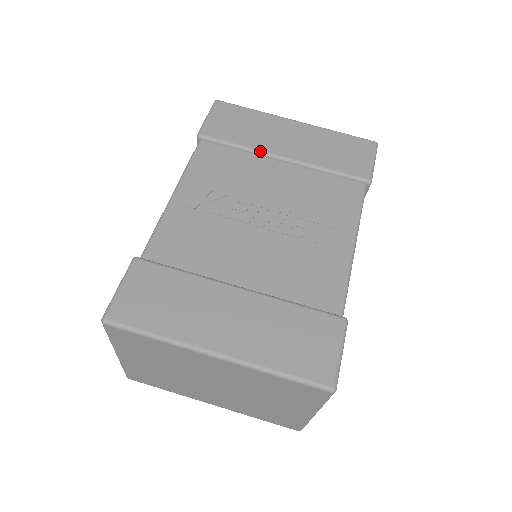
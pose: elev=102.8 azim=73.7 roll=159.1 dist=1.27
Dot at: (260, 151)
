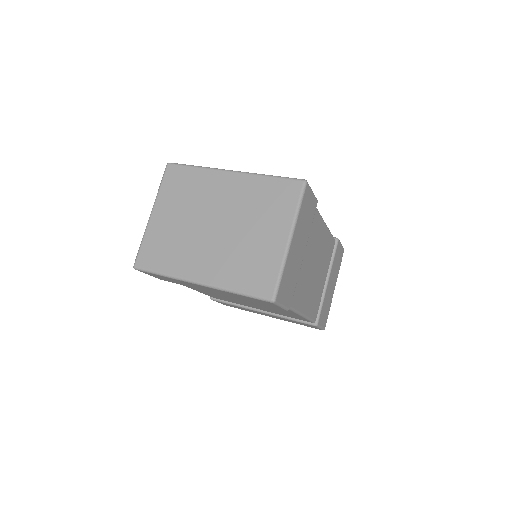
Dot at: occluded
